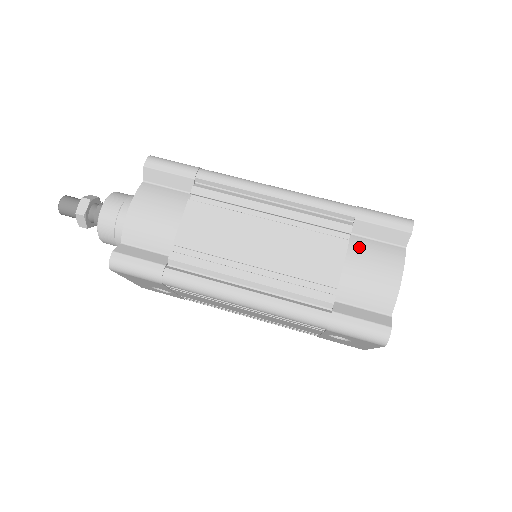
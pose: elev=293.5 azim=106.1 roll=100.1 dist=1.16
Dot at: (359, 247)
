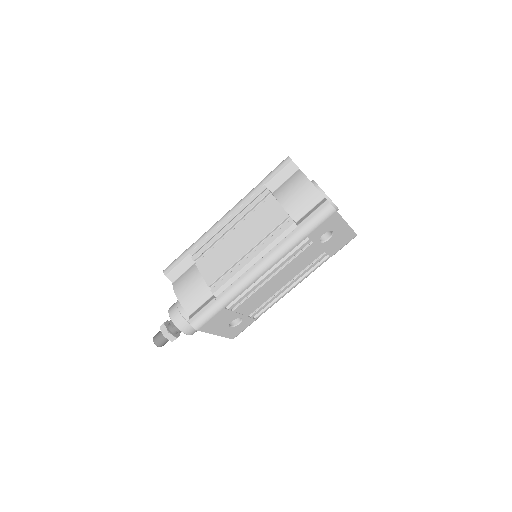
Dot at: (280, 192)
